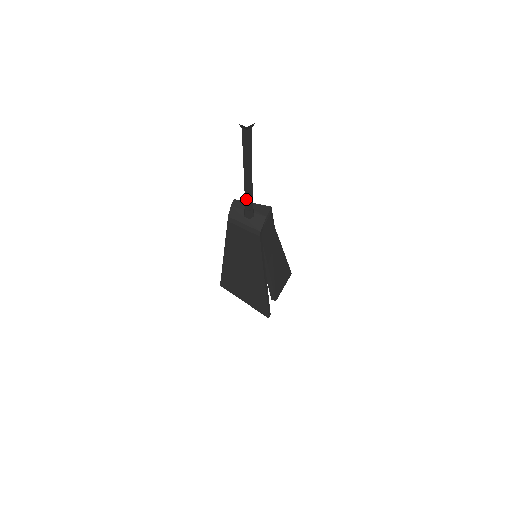
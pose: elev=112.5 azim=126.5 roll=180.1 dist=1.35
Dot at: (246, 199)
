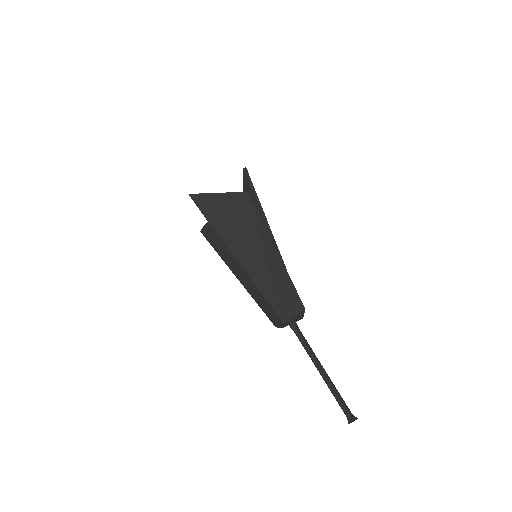
Dot at: (304, 347)
